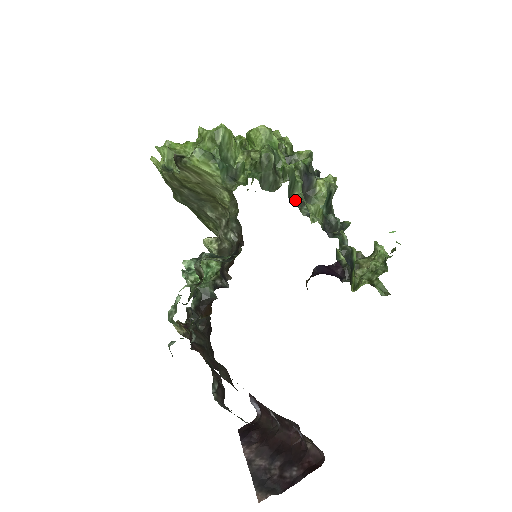
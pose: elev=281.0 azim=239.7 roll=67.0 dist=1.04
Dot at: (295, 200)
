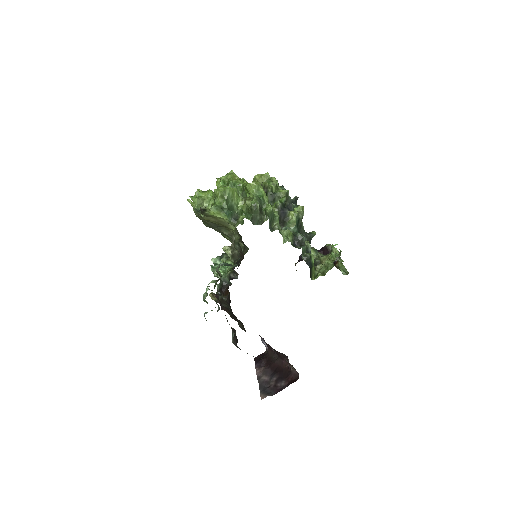
Dot at: (274, 229)
